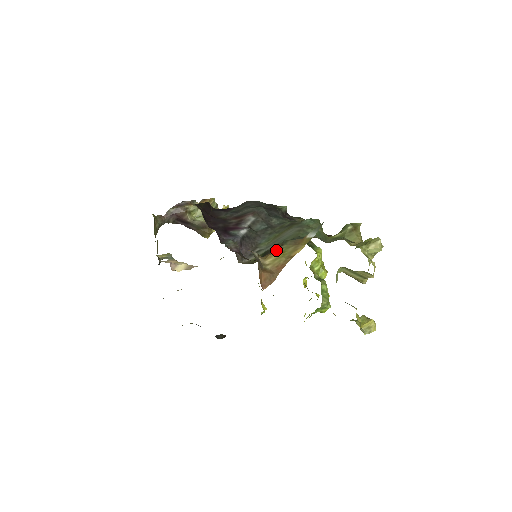
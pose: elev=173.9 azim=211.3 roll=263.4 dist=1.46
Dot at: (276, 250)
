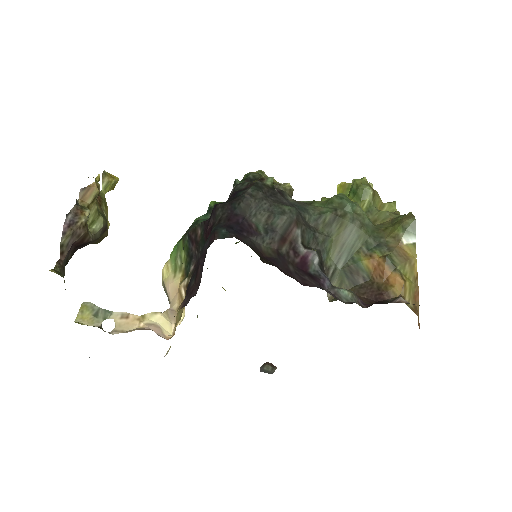
Dot at: (403, 279)
